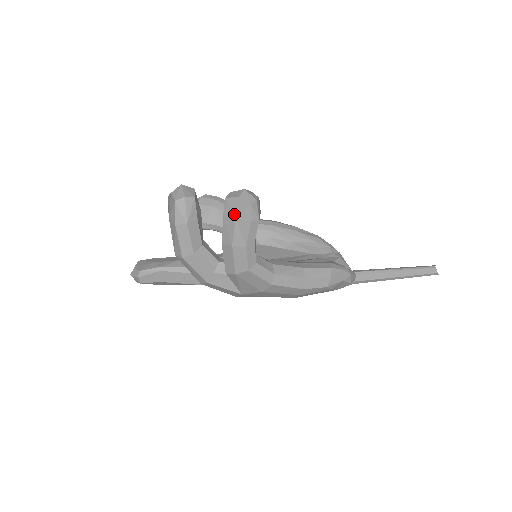
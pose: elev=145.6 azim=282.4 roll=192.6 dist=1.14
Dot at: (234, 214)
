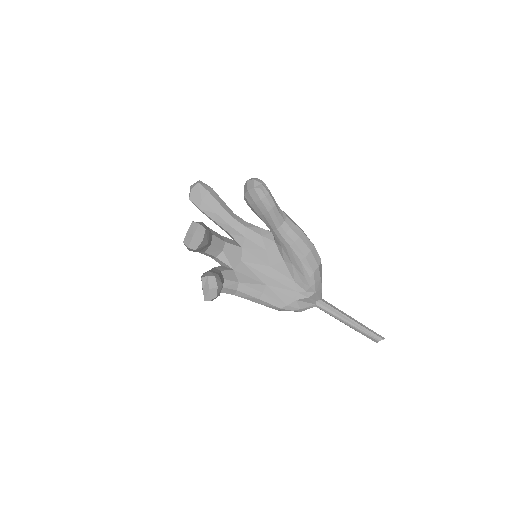
Dot at: occluded
